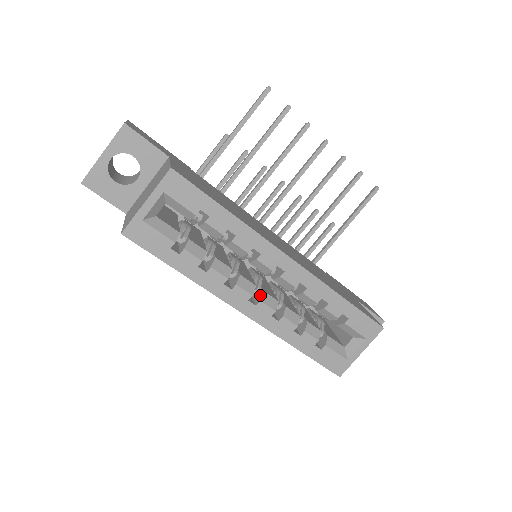
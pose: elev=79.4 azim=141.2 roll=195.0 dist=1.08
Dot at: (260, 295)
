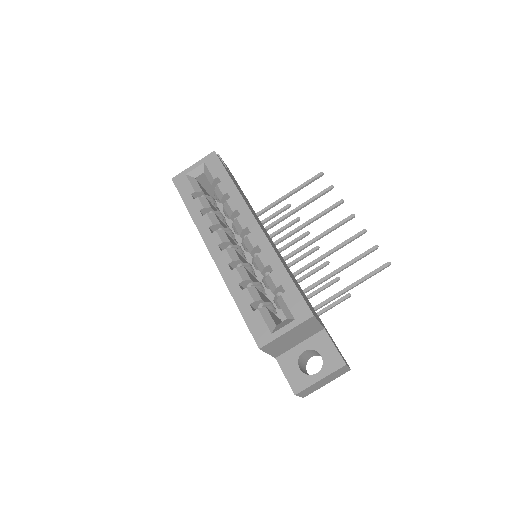
Dot at: (229, 249)
